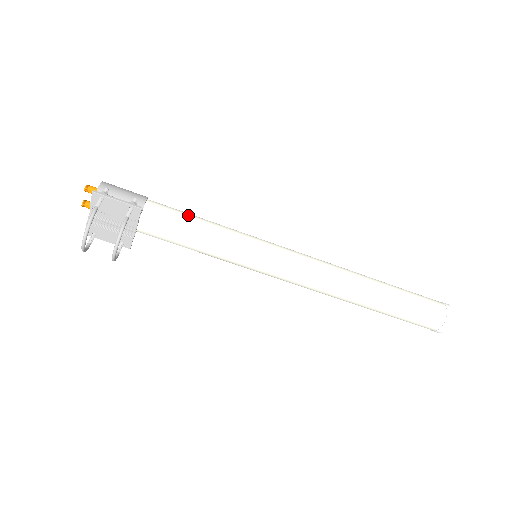
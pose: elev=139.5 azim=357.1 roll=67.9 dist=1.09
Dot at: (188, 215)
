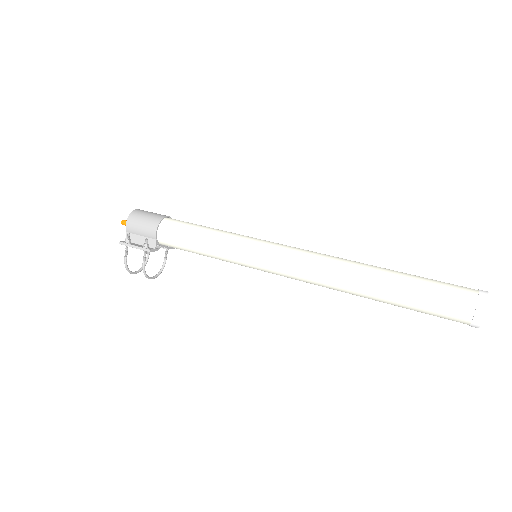
Dot at: (188, 237)
